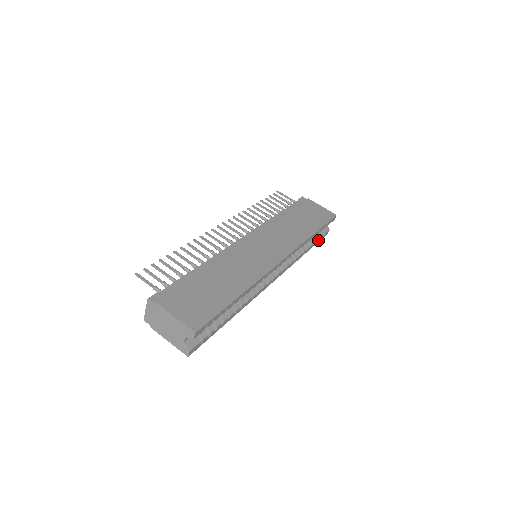
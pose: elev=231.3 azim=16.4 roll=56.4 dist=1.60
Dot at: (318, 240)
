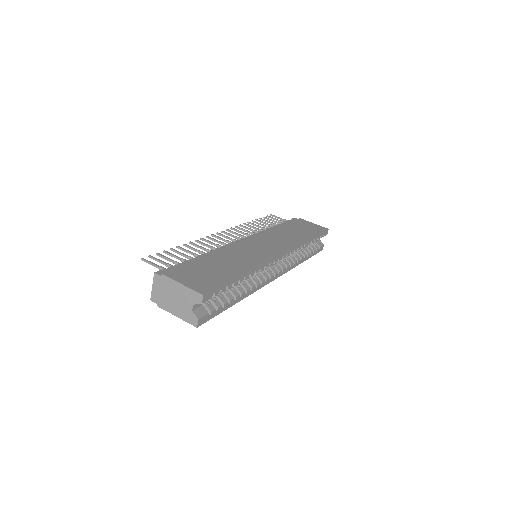
Dot at: (314, 252)
